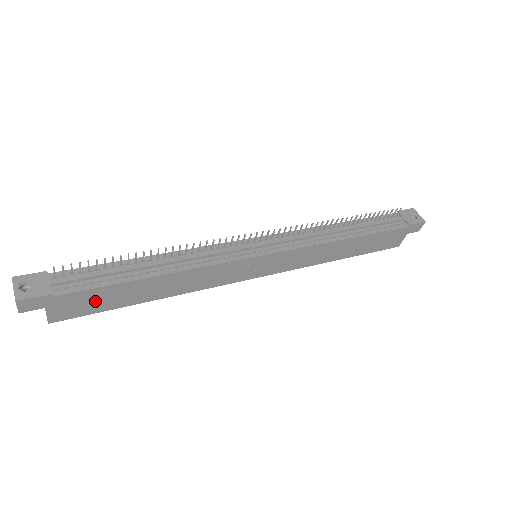
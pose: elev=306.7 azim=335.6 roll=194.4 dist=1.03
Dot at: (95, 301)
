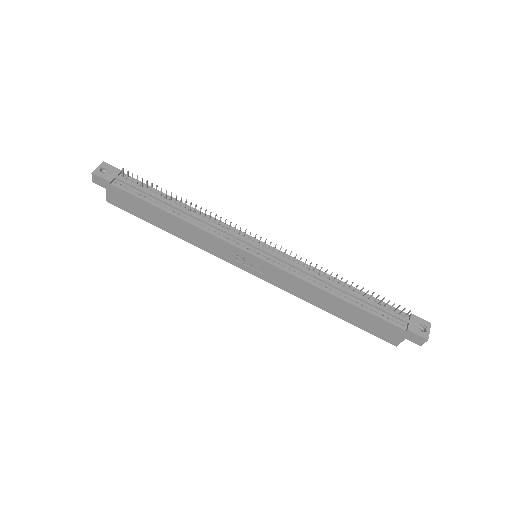
Dot at: (134, 206)
